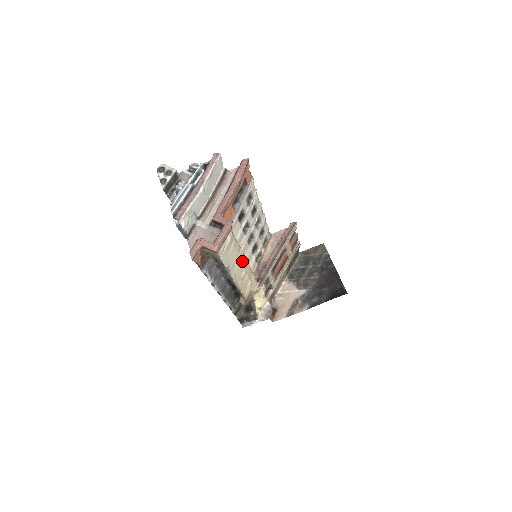
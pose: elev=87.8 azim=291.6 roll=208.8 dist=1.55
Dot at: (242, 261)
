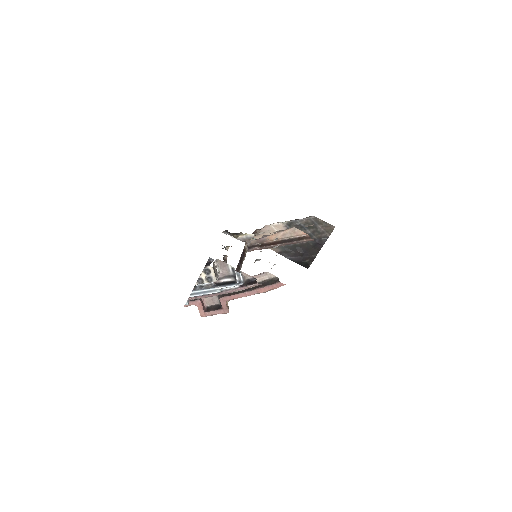
Dot at: occluded
